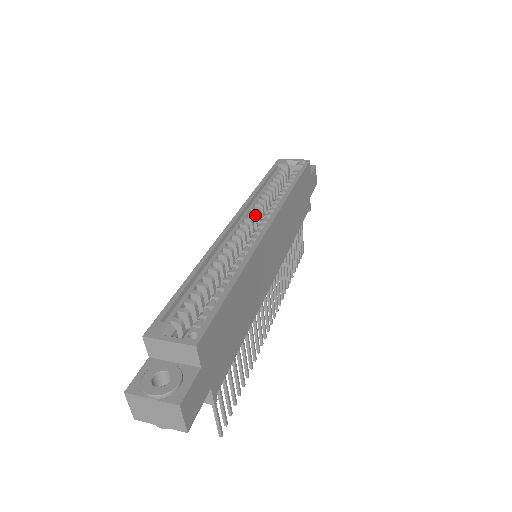
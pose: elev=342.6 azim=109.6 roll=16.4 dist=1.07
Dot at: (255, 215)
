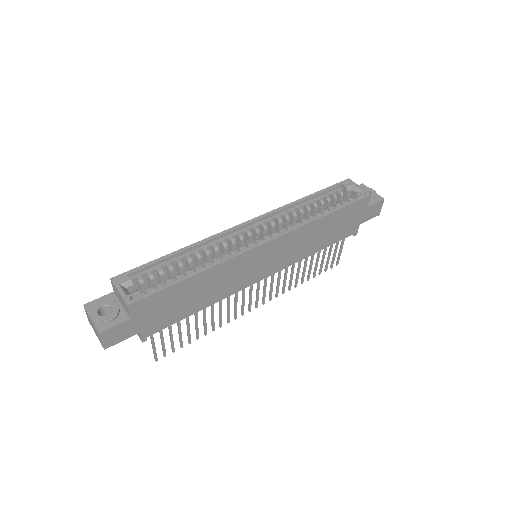
Dot at: (273, 225)
